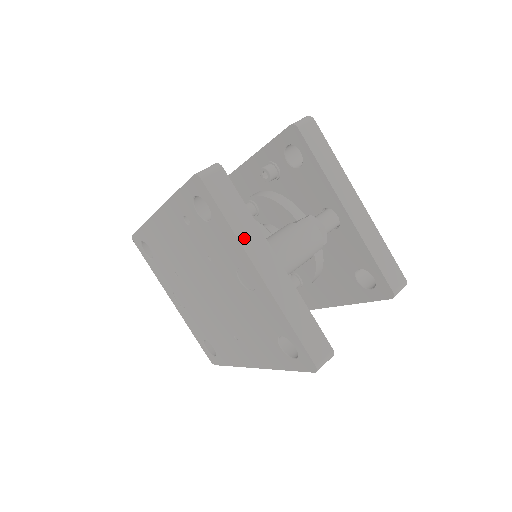
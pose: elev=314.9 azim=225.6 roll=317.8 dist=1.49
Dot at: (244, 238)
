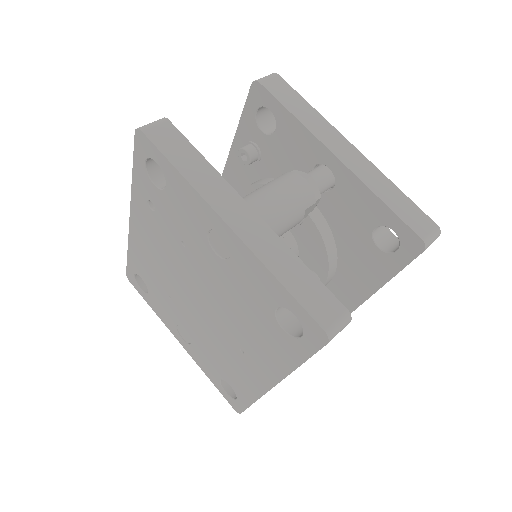
Dot at: (201, 186)
